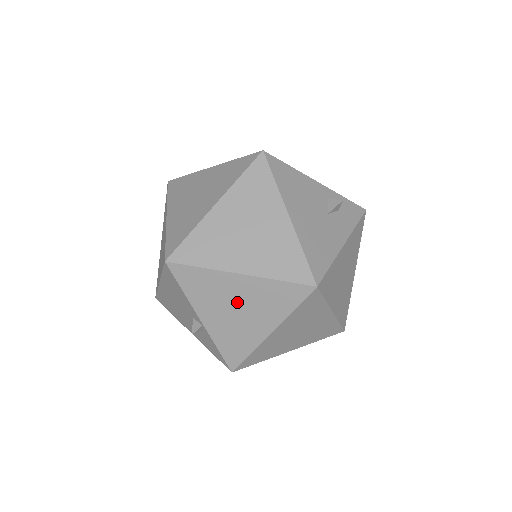
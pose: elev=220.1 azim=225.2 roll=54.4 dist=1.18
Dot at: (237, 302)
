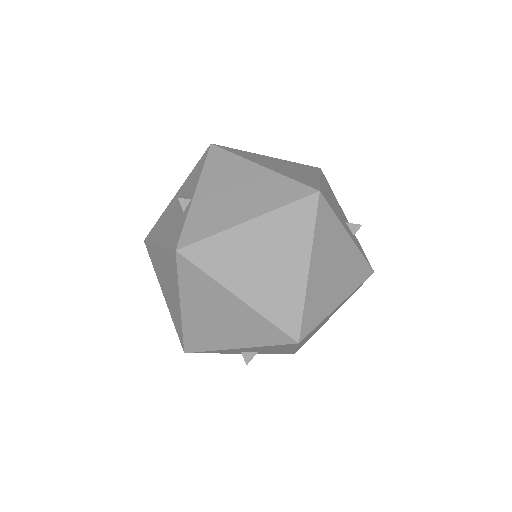
Dot at: (240, 186)
